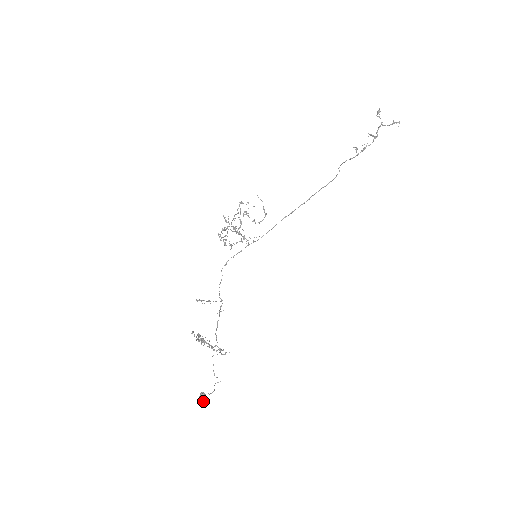
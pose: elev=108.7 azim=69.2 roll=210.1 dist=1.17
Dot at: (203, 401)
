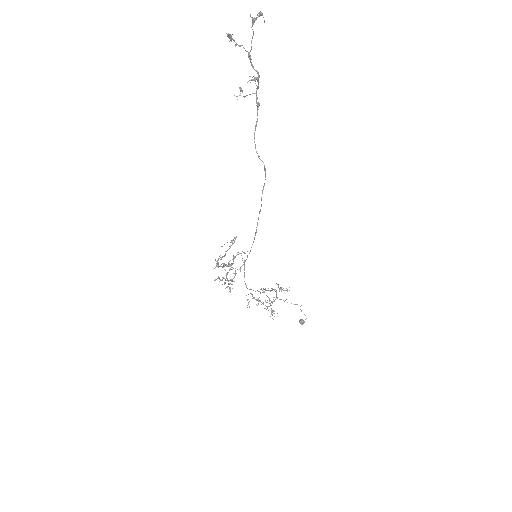
Dot at: occluded
